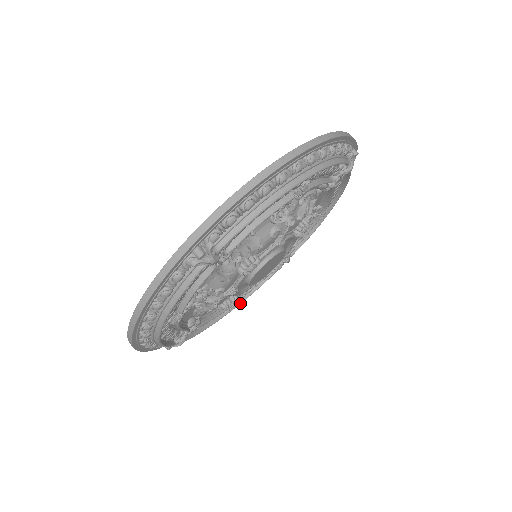
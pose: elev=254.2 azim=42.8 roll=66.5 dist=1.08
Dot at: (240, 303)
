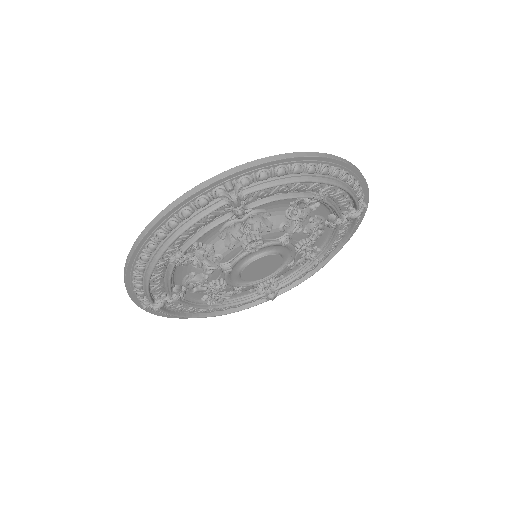
Dot at: (217, 315)
